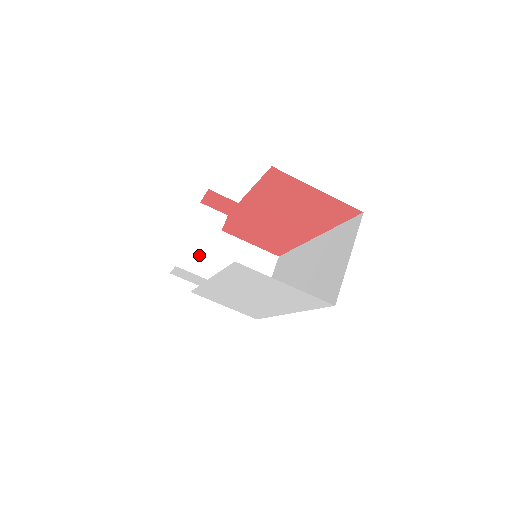
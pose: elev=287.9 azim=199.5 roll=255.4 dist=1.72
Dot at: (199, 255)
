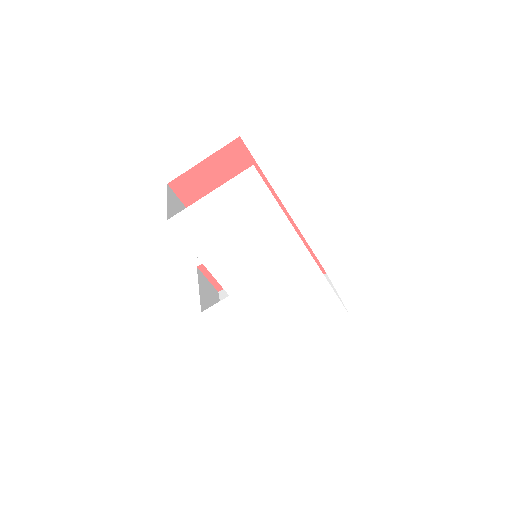
Dot at: occluded
